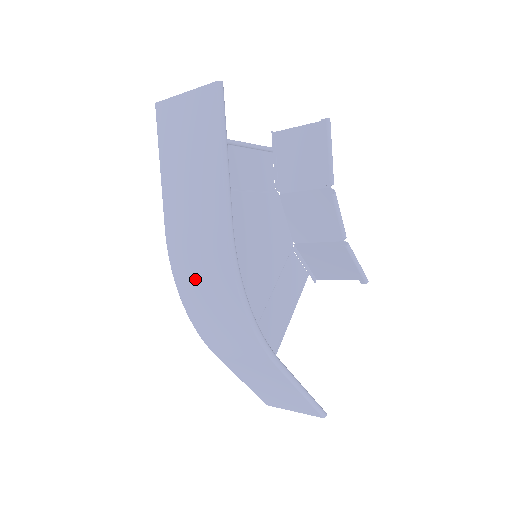
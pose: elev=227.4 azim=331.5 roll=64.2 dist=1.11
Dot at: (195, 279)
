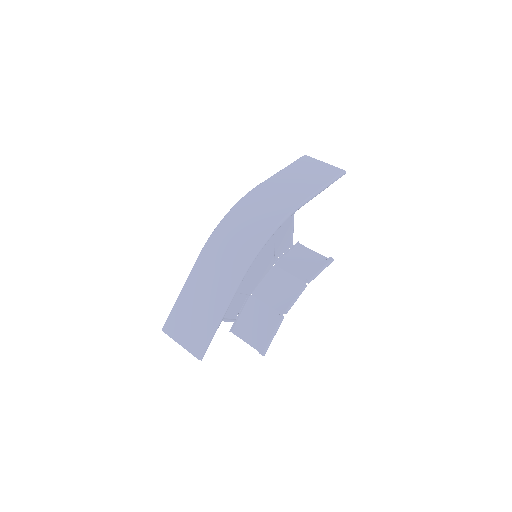
Dot at: (252, 210)
